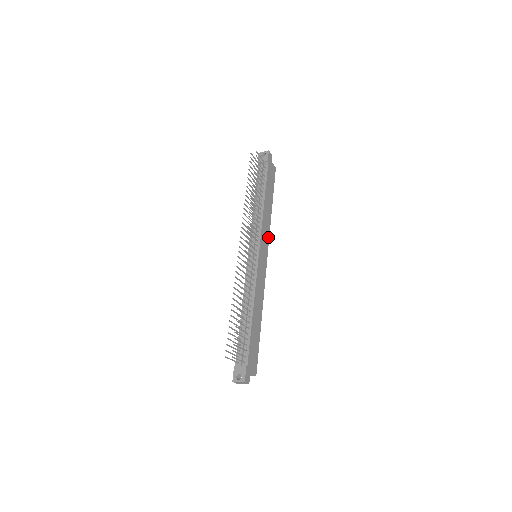
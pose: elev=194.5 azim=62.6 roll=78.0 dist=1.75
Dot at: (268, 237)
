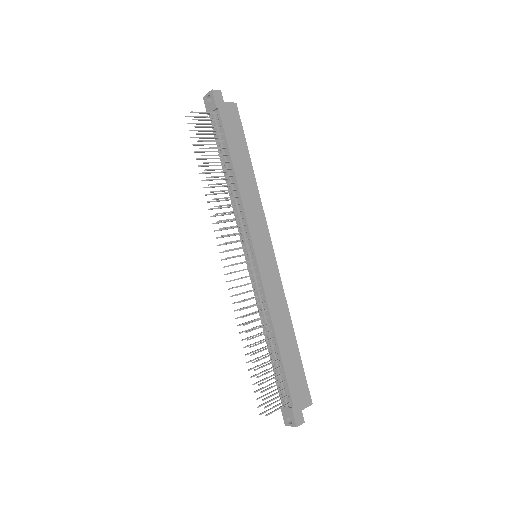
Dot at: (263, 218)
